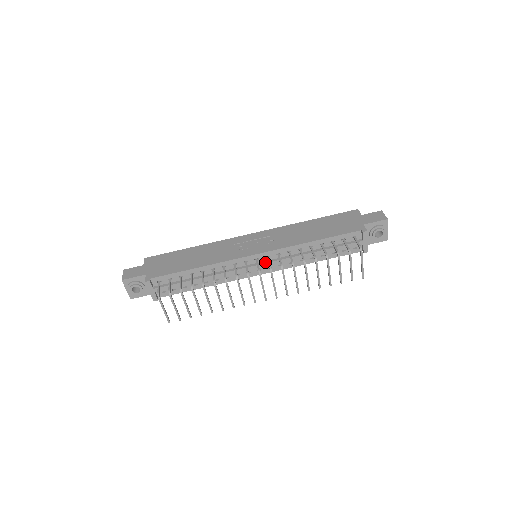
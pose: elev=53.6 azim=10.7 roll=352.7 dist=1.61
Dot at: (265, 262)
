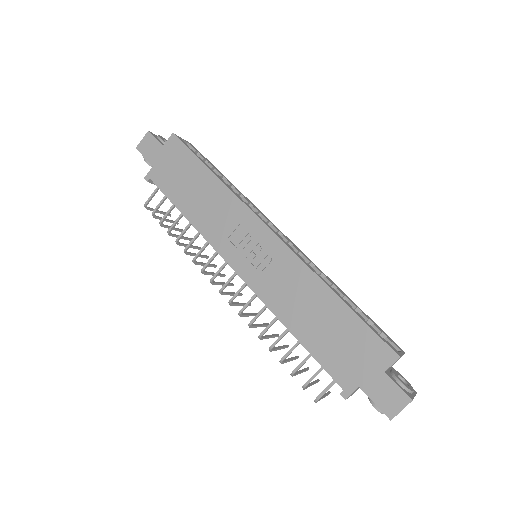
Dot at: occluded
